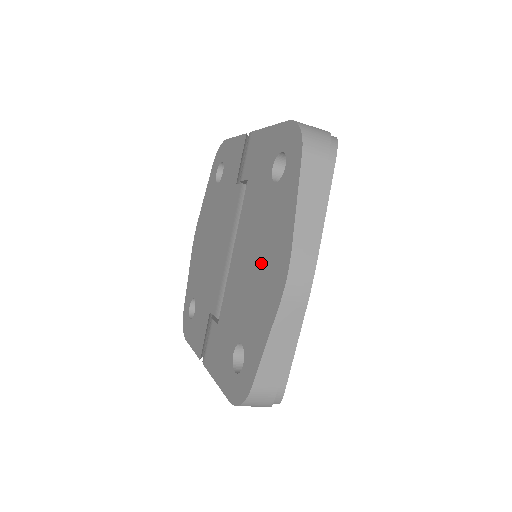
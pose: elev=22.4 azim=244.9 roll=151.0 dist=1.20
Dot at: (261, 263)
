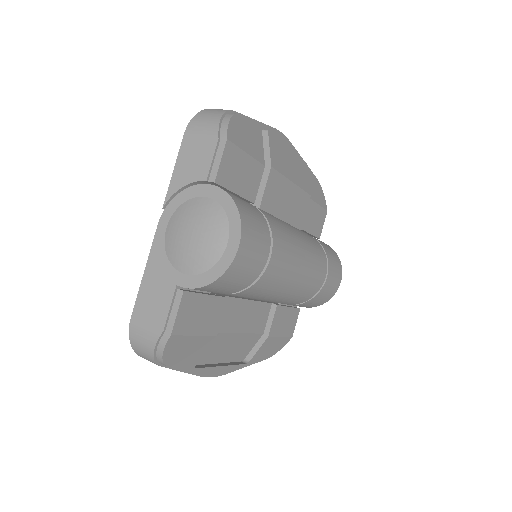
Dot at: occluded
